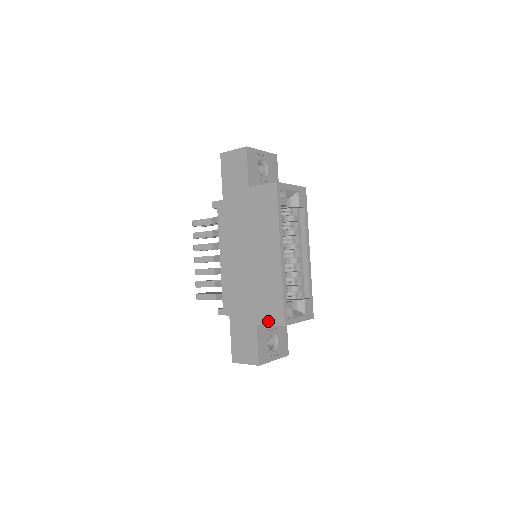
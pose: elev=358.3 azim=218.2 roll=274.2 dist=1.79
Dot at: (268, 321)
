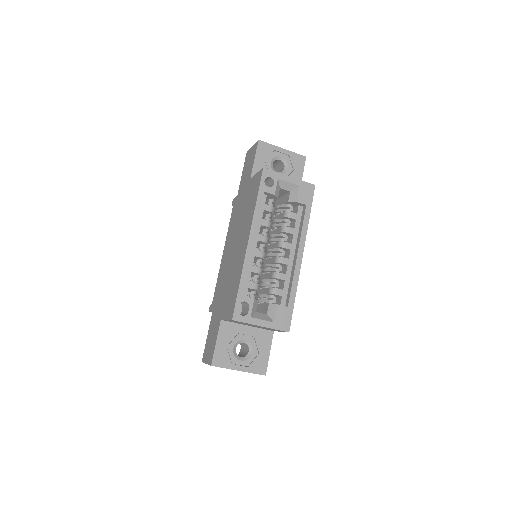
Dot at: (226, 315)
